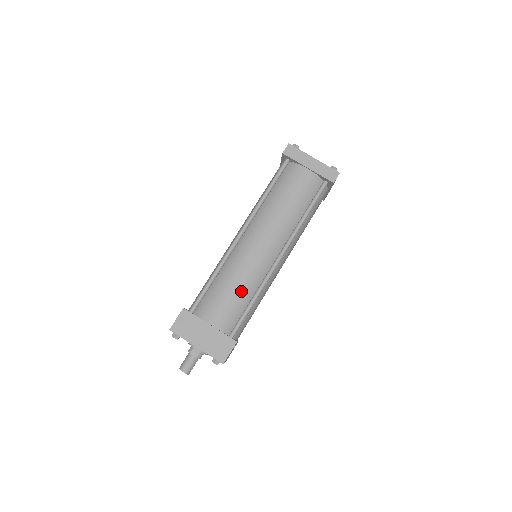
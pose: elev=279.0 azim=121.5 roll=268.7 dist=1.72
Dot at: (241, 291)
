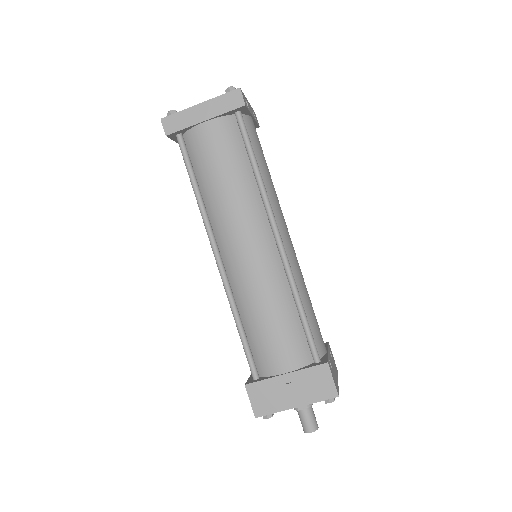
Dot at: (278, 311)
